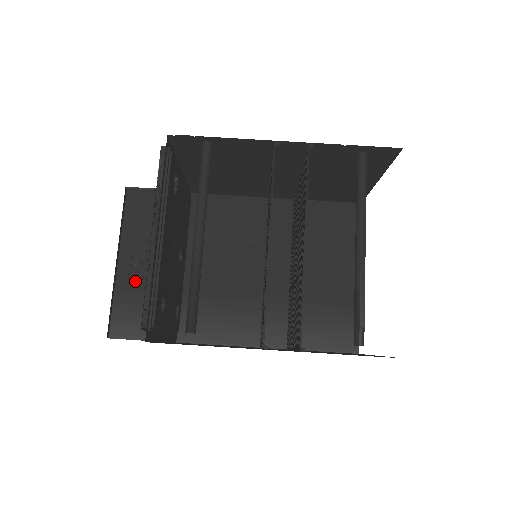
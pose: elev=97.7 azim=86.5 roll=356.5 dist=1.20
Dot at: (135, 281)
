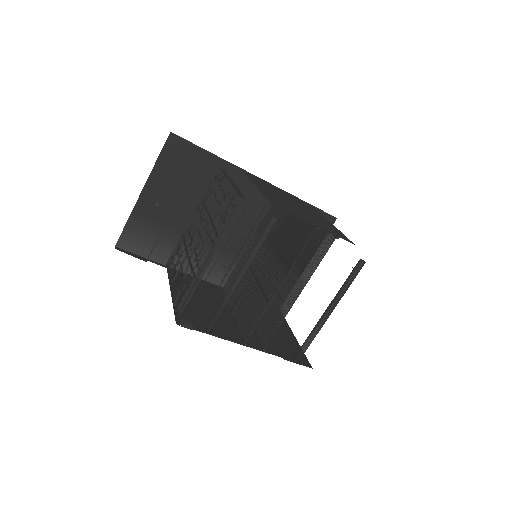
Dot at: (150, 212)
